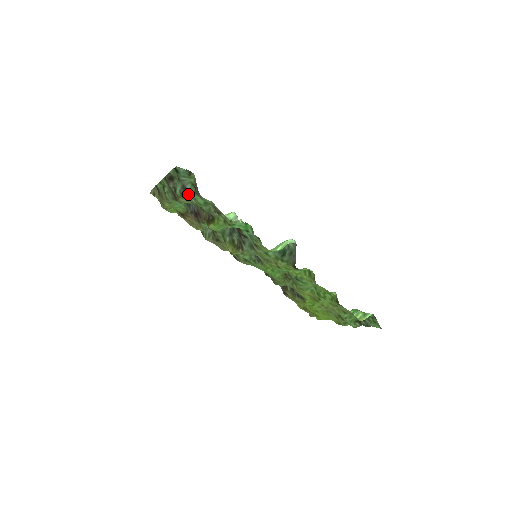
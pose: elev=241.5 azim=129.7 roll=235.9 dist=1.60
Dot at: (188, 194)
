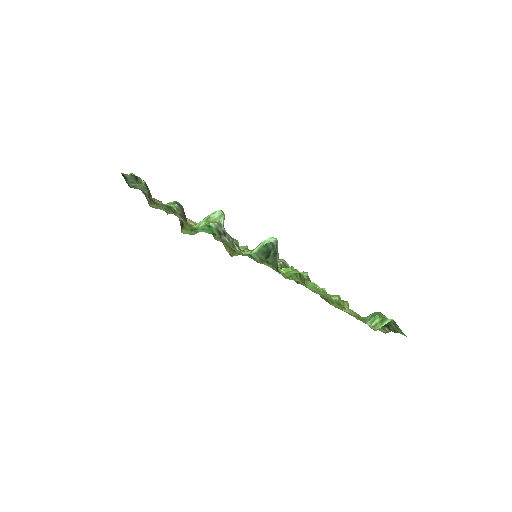
Dot at: occluded
